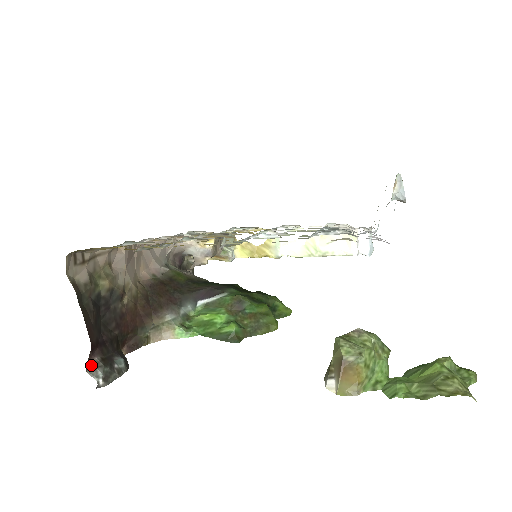
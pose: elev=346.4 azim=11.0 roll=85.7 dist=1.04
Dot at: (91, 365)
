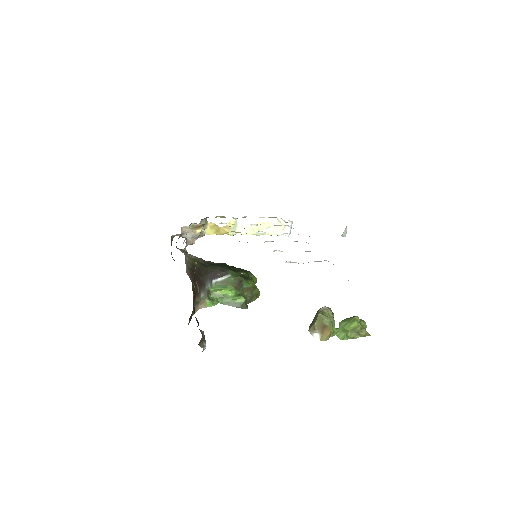
Dot at: (201, 341)
